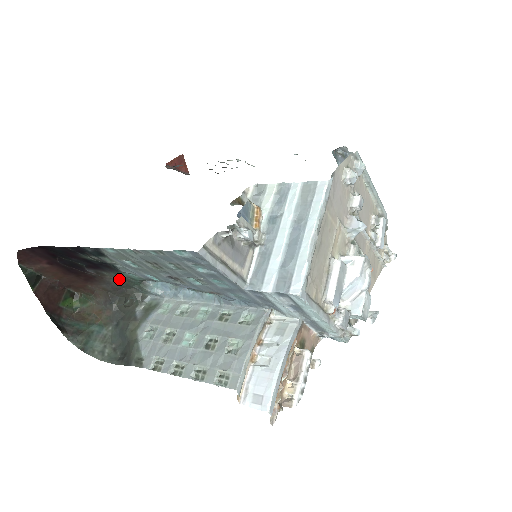
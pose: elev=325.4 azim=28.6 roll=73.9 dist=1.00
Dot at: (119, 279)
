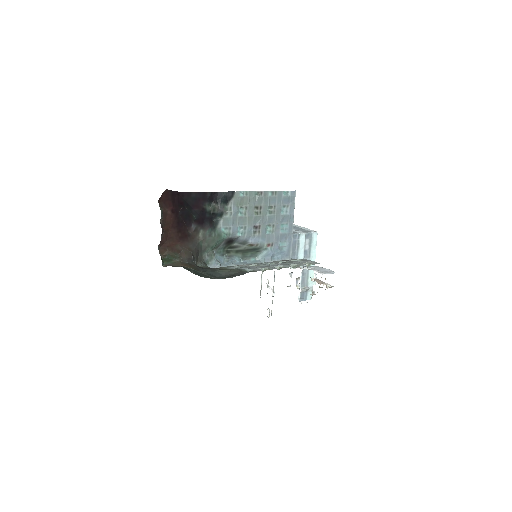
Dot at: (204, 241)
